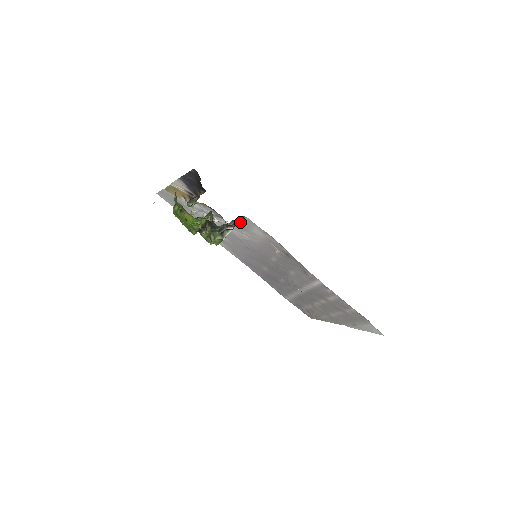
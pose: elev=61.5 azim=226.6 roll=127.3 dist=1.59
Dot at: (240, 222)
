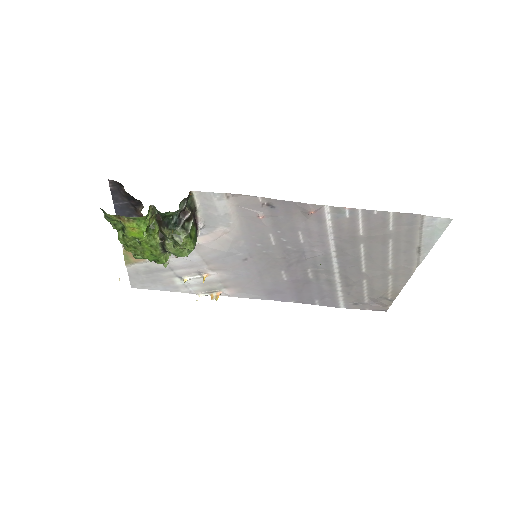
Dot at: (200, 213)
